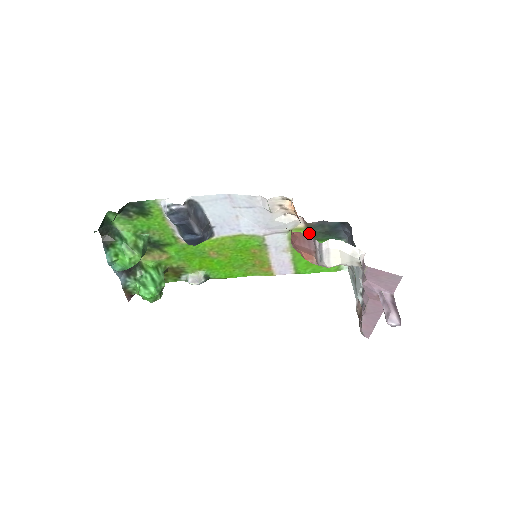
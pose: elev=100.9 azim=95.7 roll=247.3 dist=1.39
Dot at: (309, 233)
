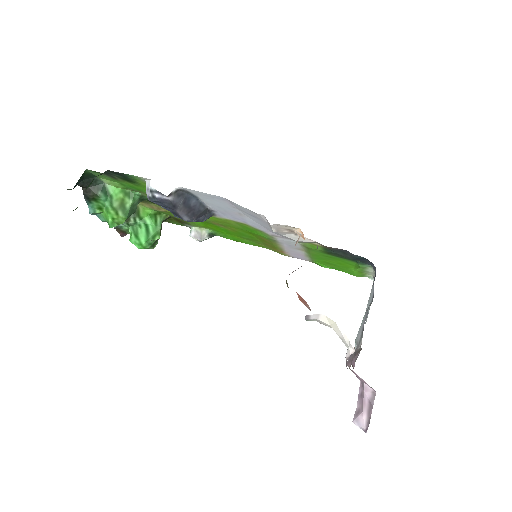
Dot at: (327, 251)
